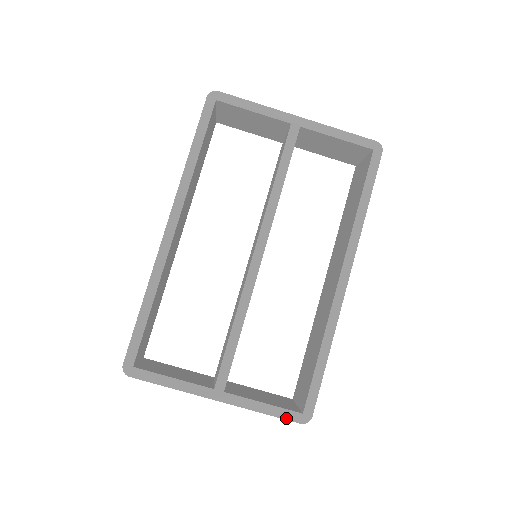
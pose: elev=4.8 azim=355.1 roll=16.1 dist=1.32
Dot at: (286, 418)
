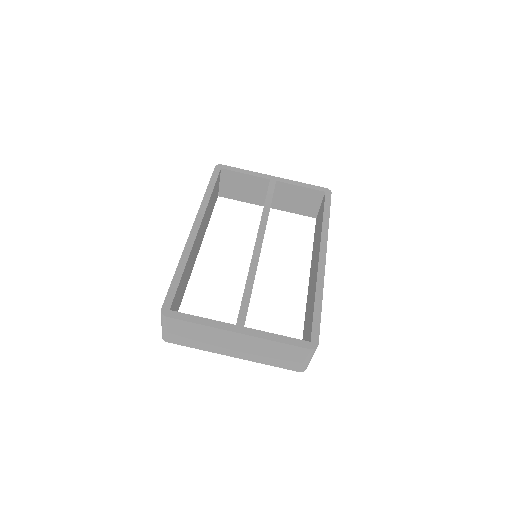
Dot at: (297, 345)
